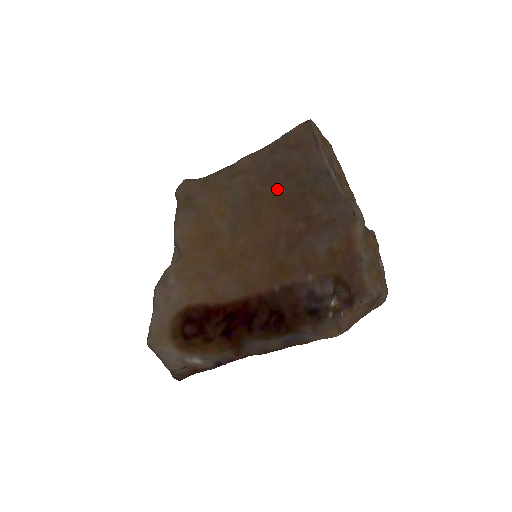
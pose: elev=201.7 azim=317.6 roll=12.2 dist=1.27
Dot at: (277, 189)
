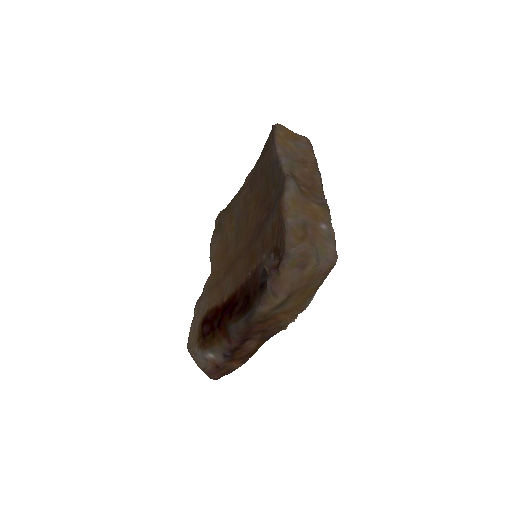
Dot at: (257, 191)
